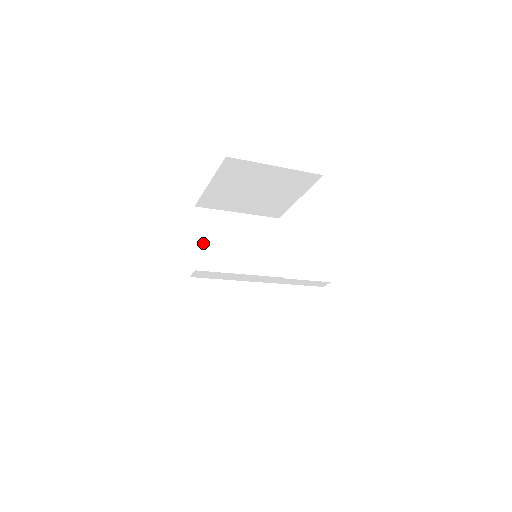
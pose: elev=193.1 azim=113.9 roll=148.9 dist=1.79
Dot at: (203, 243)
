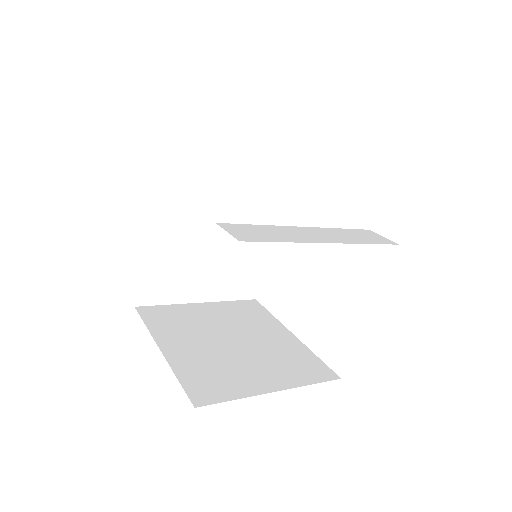
Dot at: (175, 193)
